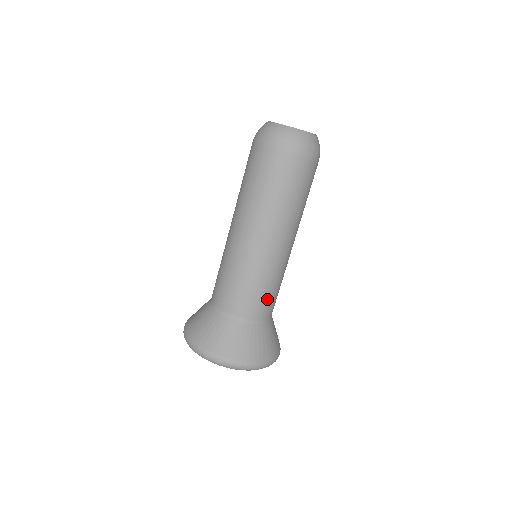
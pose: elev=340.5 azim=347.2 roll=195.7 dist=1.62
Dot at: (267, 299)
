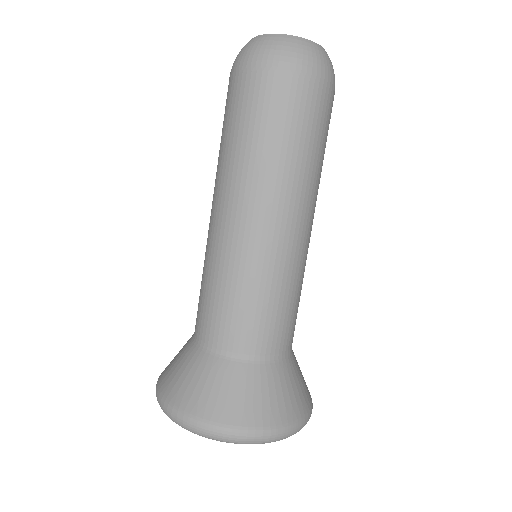
Dot at: occluded
